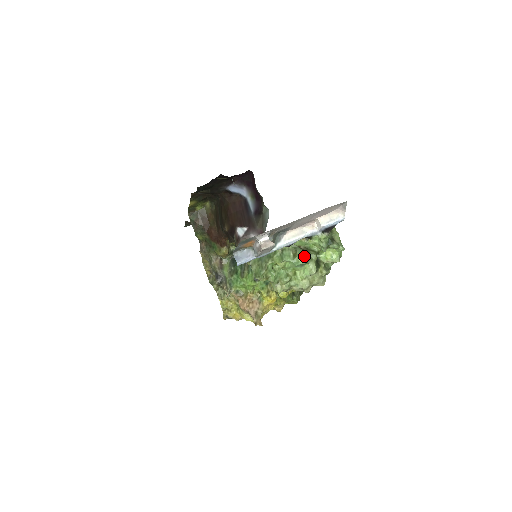
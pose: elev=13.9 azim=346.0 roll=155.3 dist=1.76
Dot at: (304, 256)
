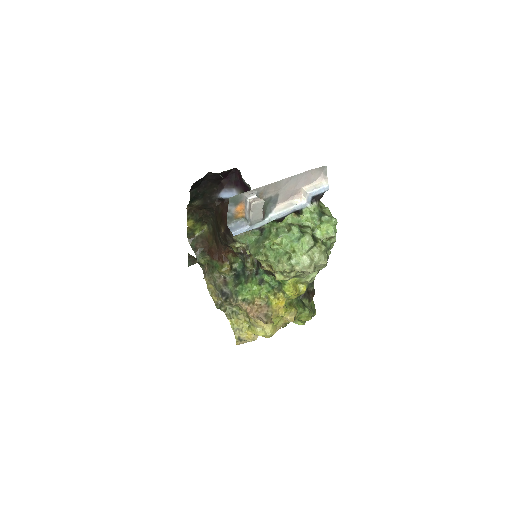
Dot at: (298, 229)
